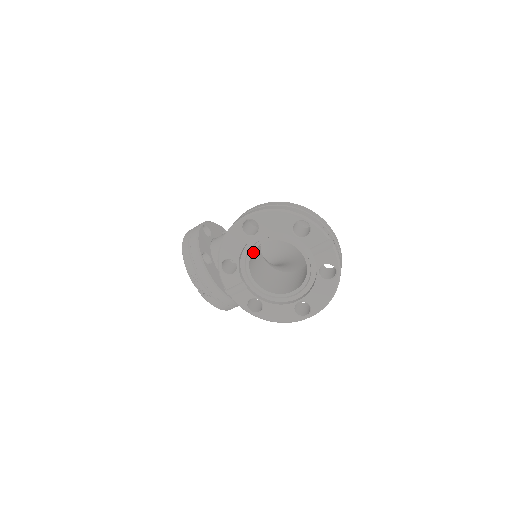
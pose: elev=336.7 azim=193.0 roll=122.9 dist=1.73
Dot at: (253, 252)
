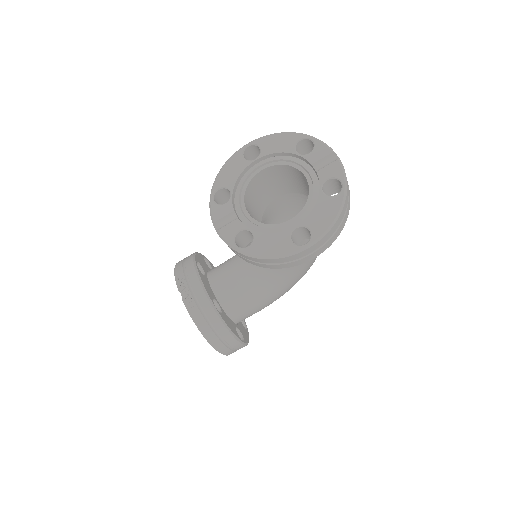
Dot at: (251, 195)
